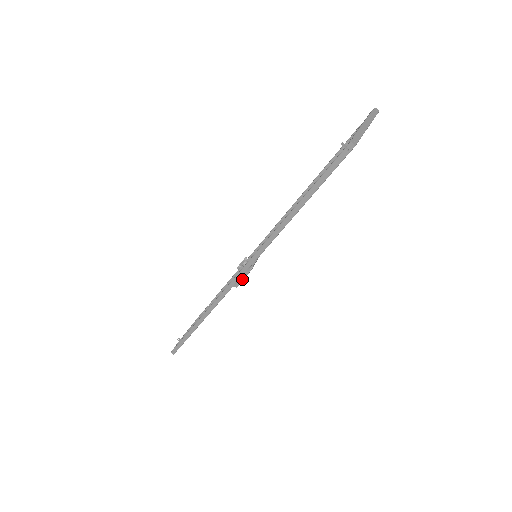
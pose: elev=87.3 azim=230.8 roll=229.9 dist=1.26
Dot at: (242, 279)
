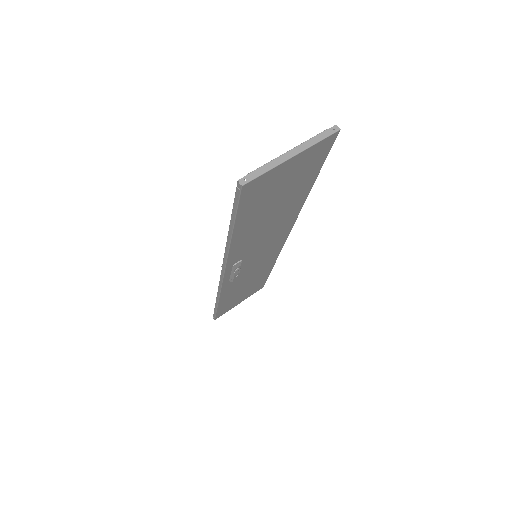
Dot at: (232, 277)
